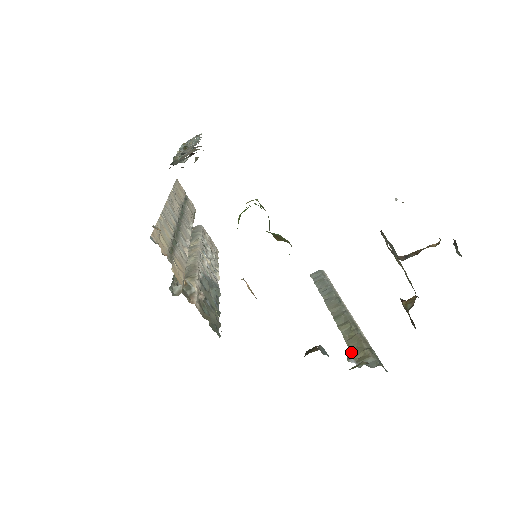
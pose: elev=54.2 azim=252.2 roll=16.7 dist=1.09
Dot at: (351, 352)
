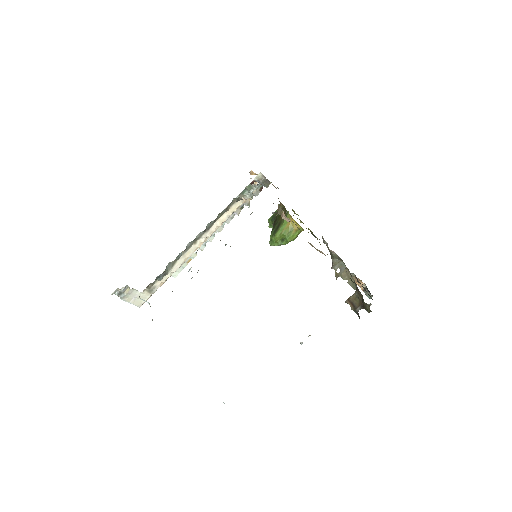
Dot at: occluded
